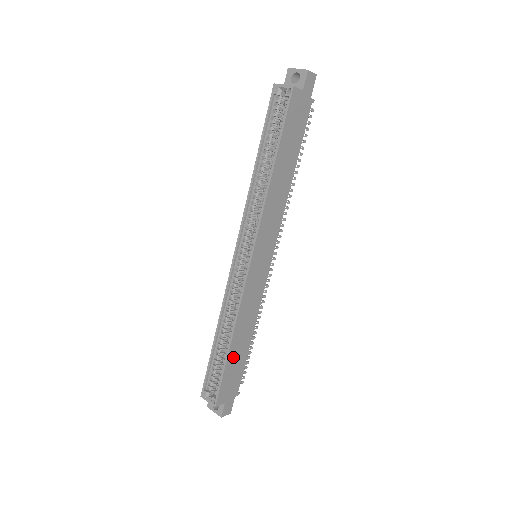
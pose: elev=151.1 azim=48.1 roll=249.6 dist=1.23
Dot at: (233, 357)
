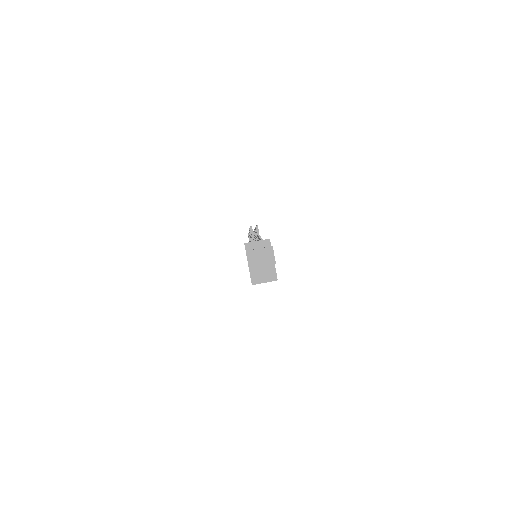
Dot at: occluded
